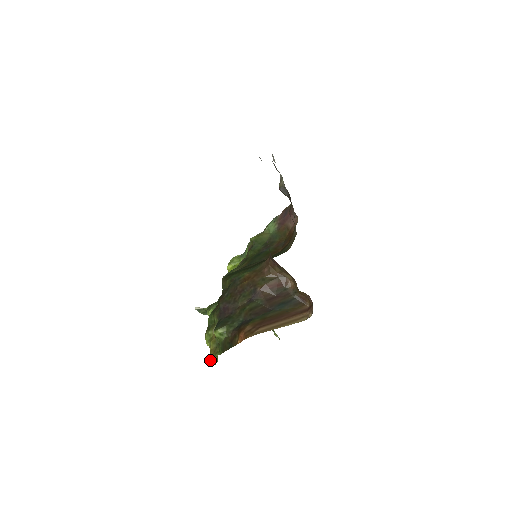
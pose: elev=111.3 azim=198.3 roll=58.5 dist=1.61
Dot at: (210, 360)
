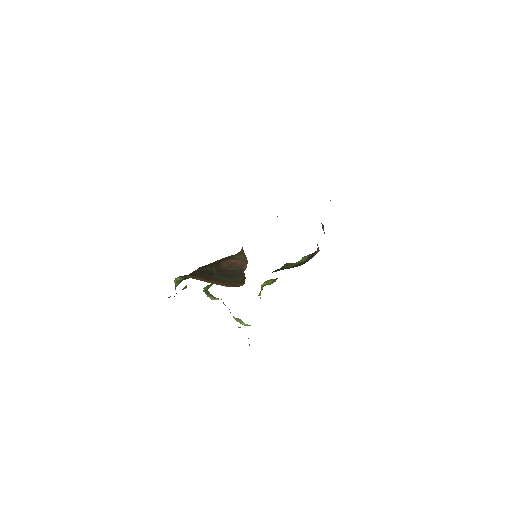
Dot at: occluded
